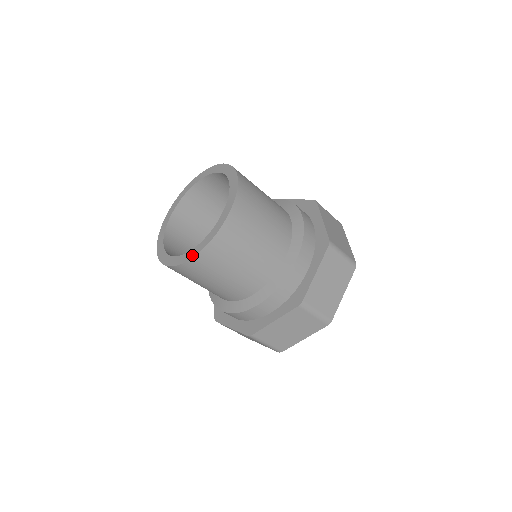
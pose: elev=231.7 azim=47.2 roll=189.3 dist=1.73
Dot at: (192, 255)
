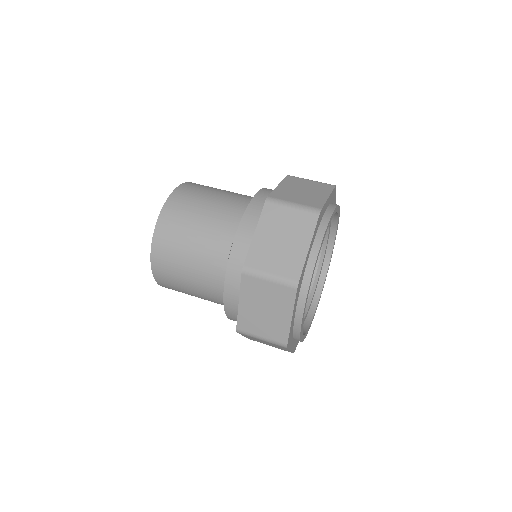
Dot at: (158, 221)
